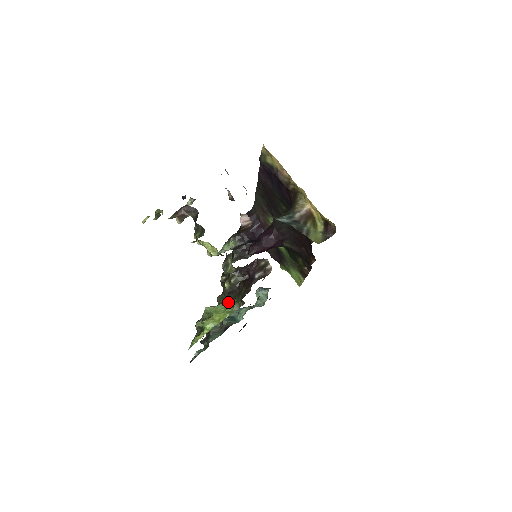
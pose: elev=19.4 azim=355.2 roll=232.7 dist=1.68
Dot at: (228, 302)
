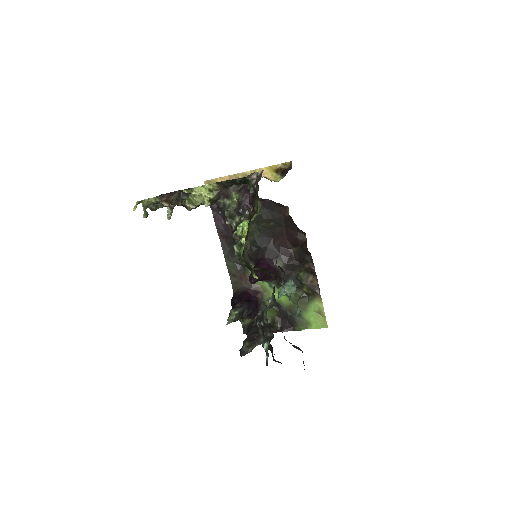
Dot at: occluded
